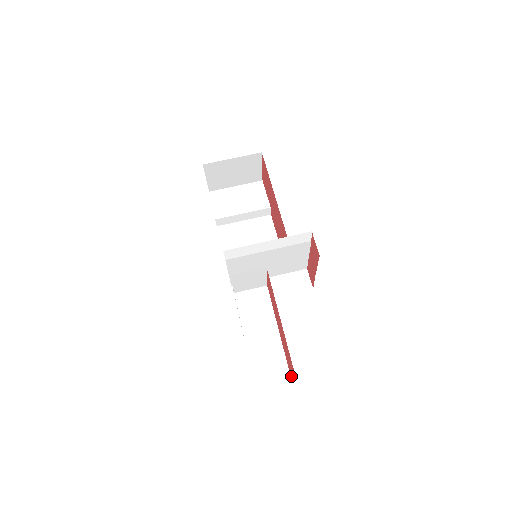
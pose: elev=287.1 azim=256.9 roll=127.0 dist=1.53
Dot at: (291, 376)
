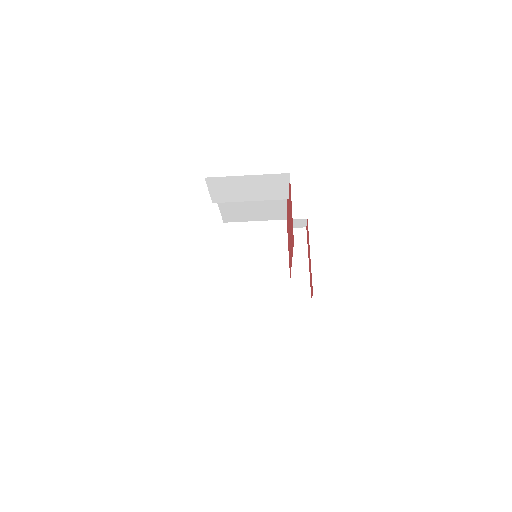
Dot at: occluded
